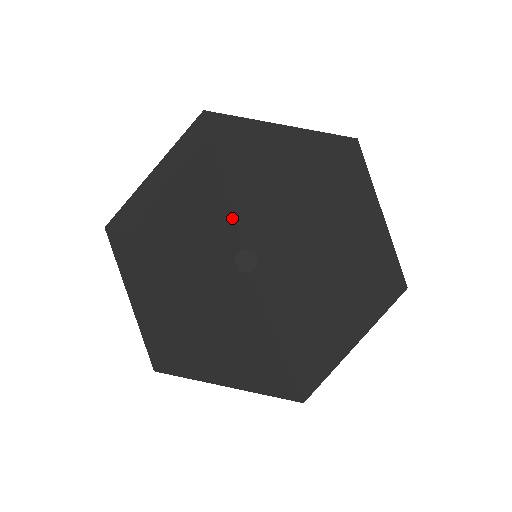
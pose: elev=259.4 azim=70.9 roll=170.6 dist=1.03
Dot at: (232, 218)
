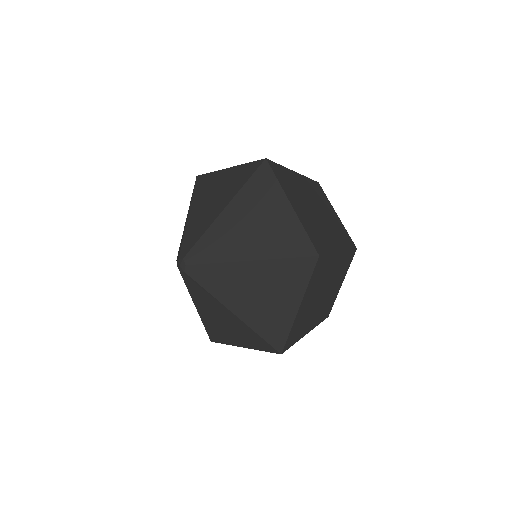
Dot at: (182, 241)
